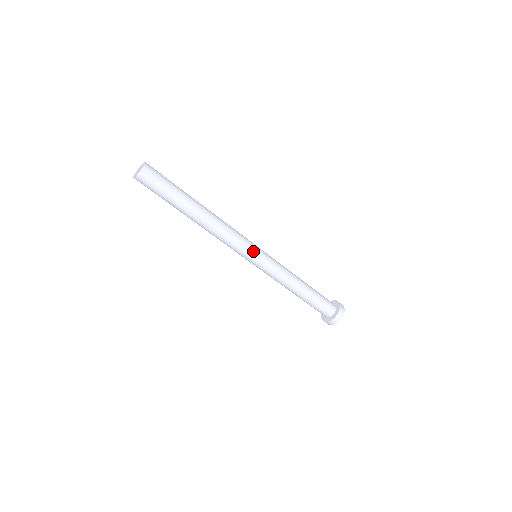
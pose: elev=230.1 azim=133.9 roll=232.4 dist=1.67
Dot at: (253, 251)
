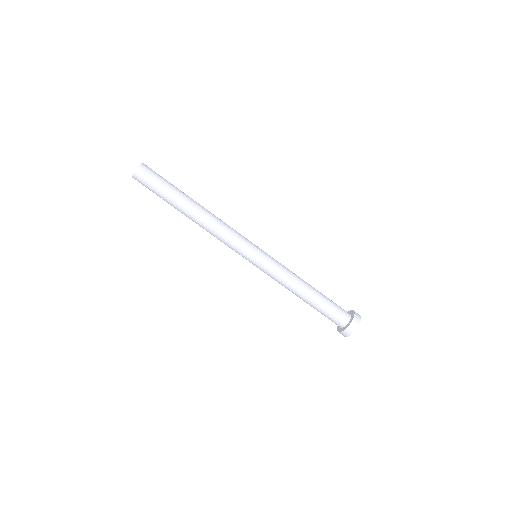
Dot at: (248, 253)
